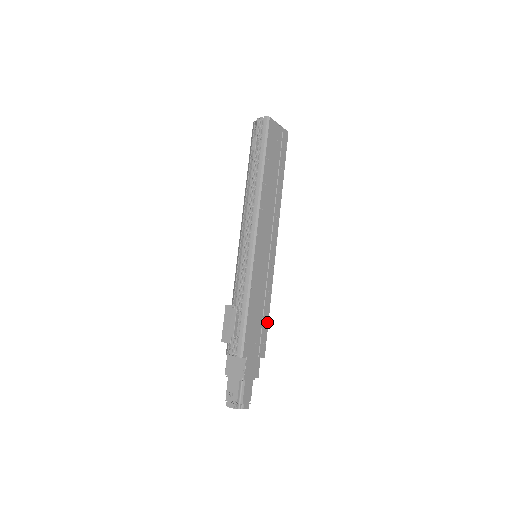
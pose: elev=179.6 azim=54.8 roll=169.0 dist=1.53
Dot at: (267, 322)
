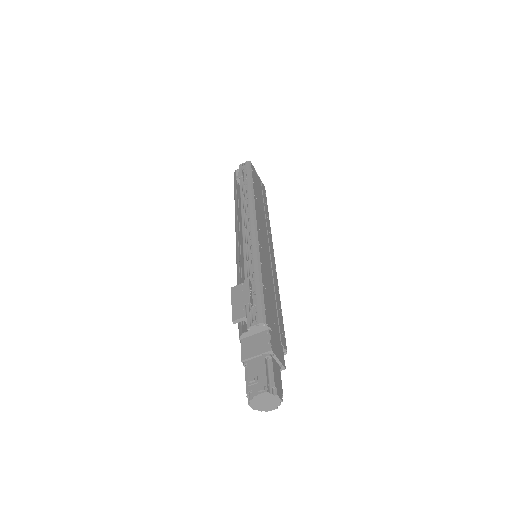
Dot at: (281, 316)
